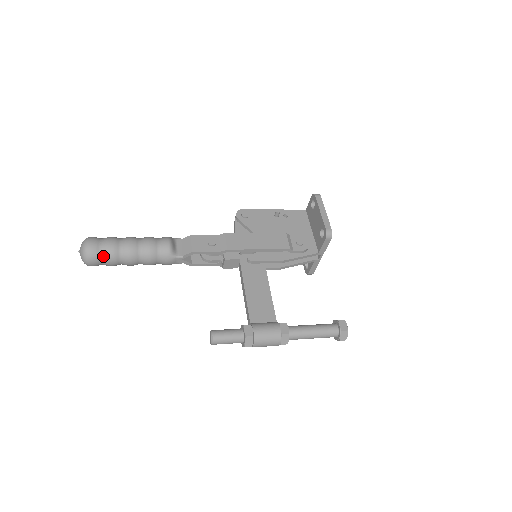
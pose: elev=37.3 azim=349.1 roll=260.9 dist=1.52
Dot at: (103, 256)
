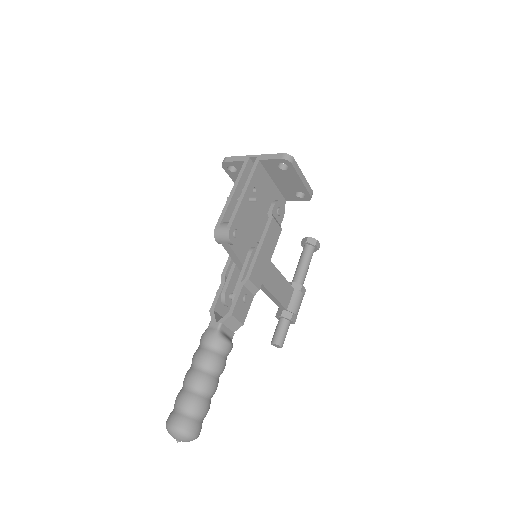
Dot at: occluded
